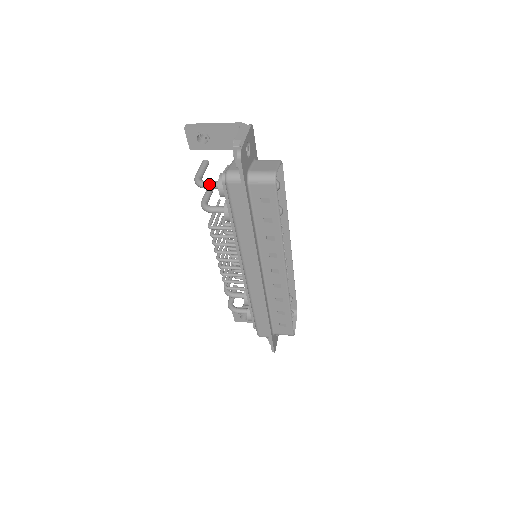
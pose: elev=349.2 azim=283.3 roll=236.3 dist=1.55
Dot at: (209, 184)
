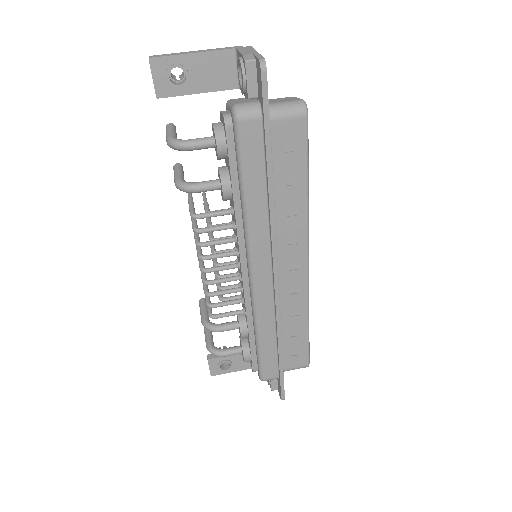
Dot at: (197, 141)
